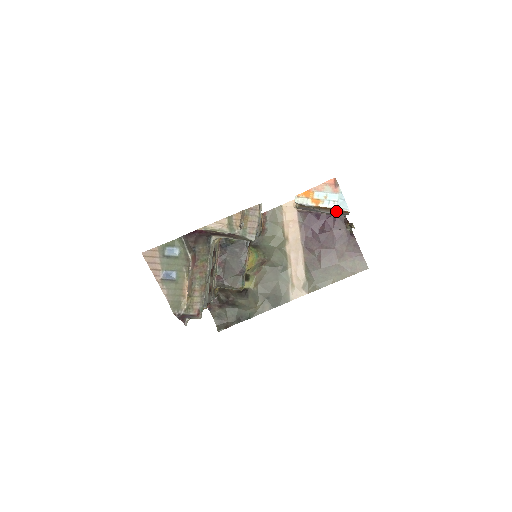
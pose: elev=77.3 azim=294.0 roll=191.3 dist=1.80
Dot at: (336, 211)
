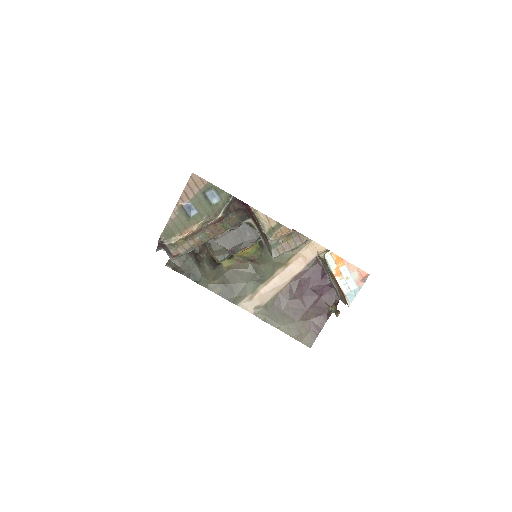
Dot at: (341, 293)
